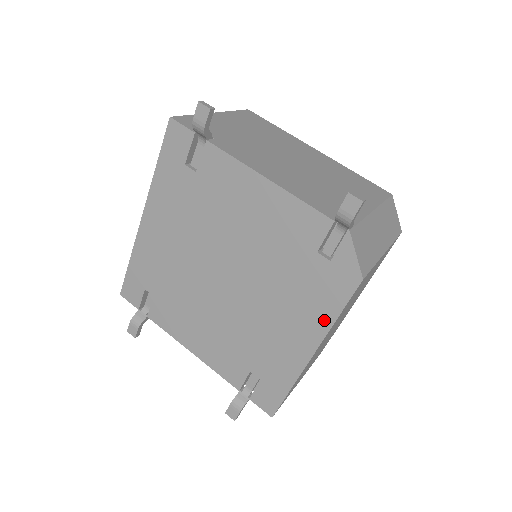
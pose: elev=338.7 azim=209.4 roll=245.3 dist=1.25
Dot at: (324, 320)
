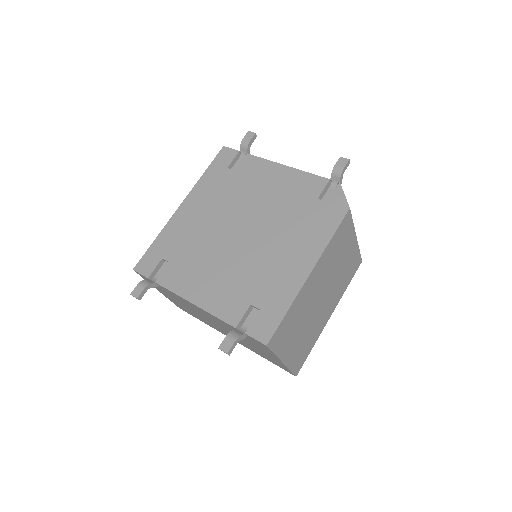
Dot at: (321, 242)
